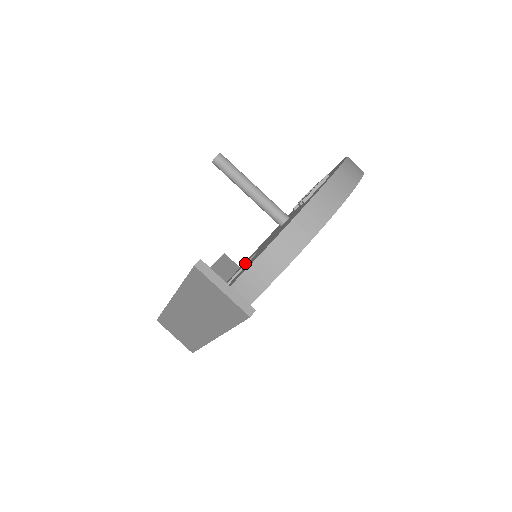
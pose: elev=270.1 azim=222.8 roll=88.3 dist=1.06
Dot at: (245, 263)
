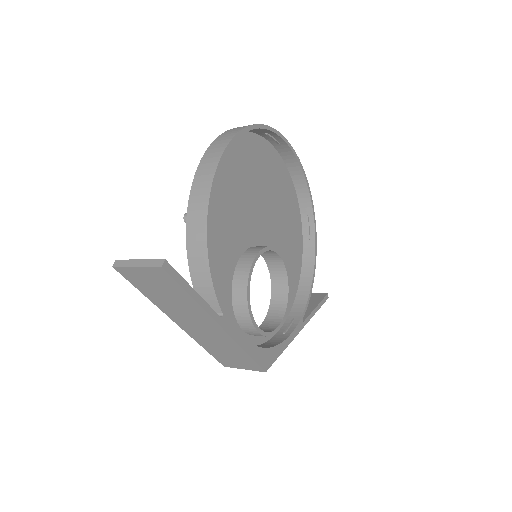
Dot at: (271, 273)
